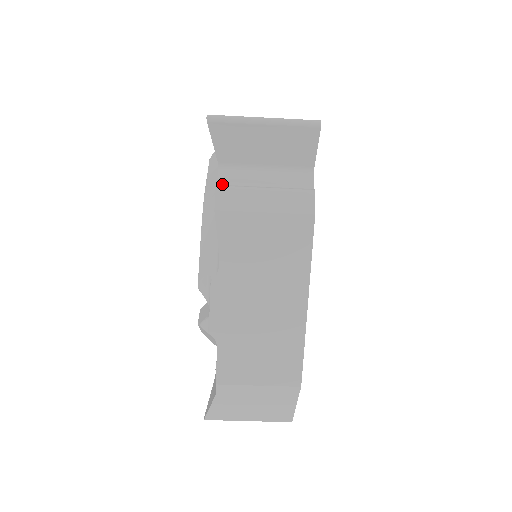
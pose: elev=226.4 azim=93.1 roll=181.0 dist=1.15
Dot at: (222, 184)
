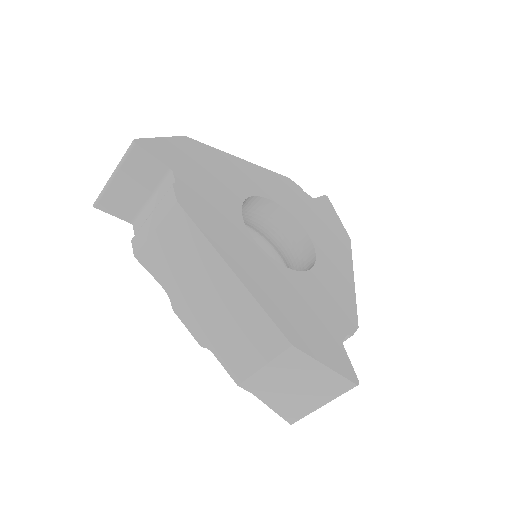
Dot at: occluded
